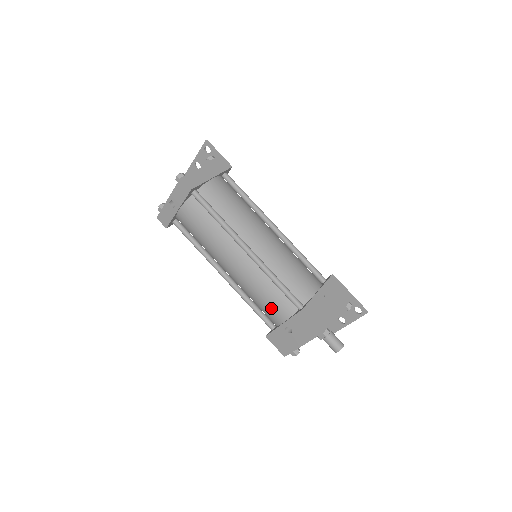
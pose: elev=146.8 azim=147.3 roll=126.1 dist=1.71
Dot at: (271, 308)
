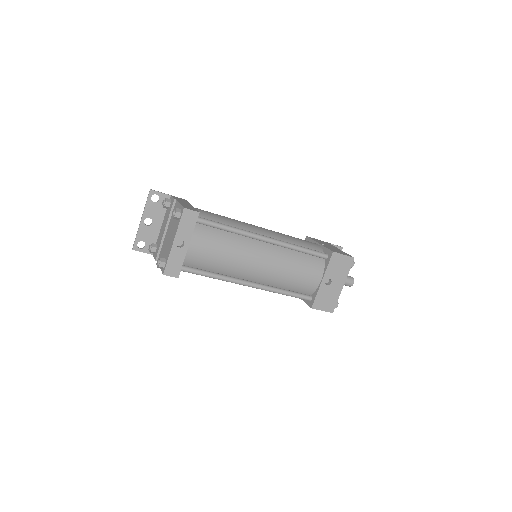
Dot at: (307, 275)
